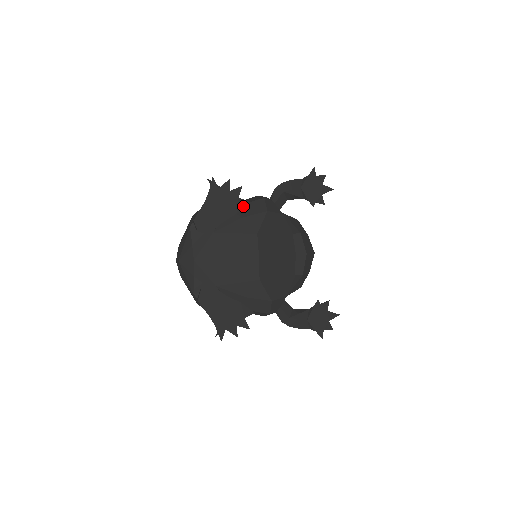
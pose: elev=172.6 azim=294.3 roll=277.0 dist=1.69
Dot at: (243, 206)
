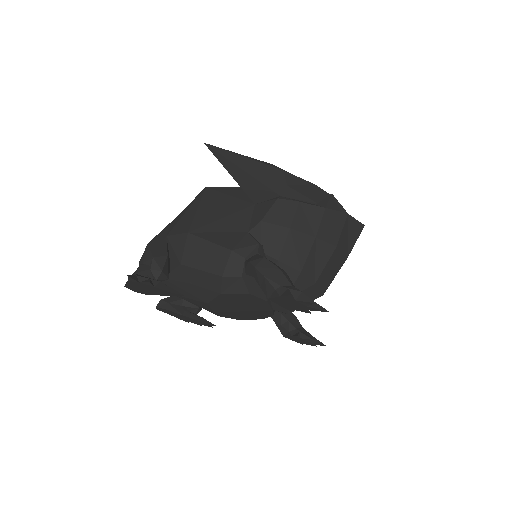
Dot at: (177, 295)
